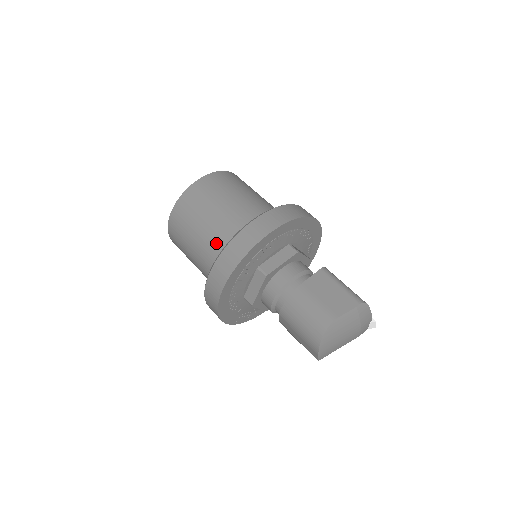
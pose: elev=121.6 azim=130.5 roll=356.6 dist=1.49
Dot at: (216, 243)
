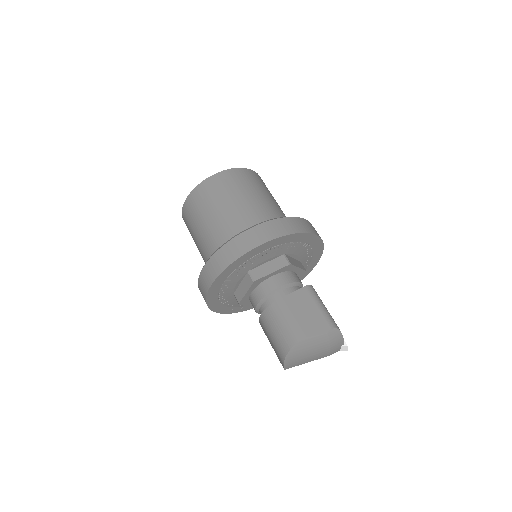
Dot at: (216, 240)
